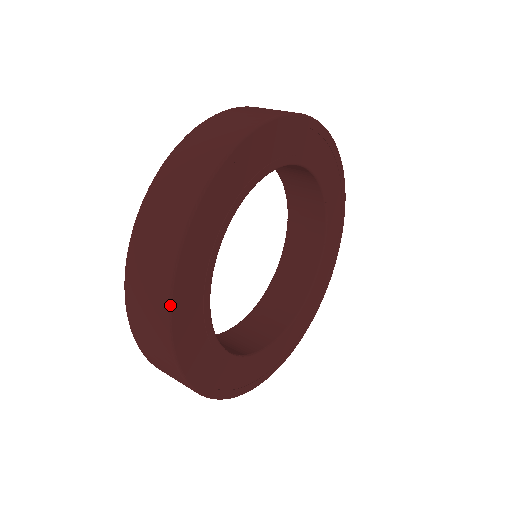
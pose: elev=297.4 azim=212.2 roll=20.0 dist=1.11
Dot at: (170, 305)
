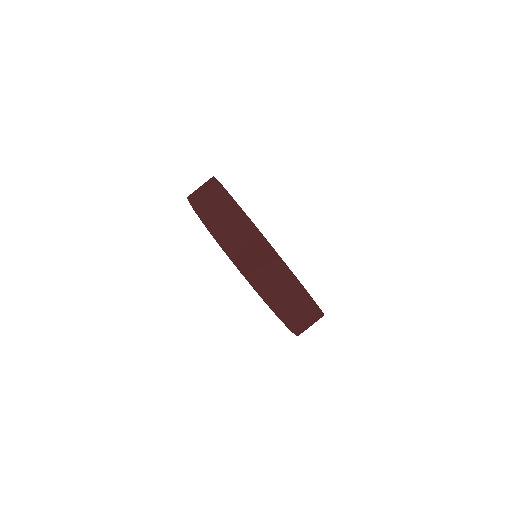
Dot at: (250, 220)
